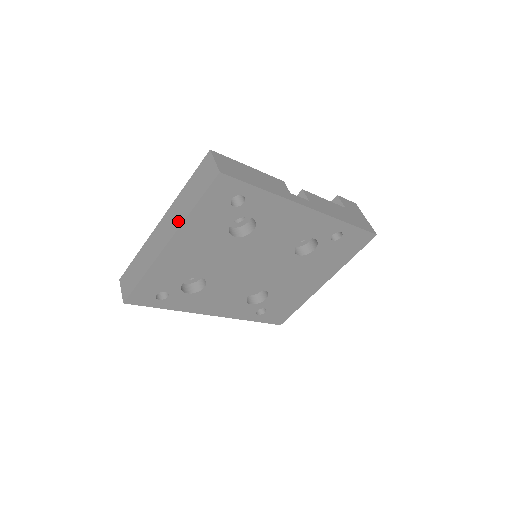
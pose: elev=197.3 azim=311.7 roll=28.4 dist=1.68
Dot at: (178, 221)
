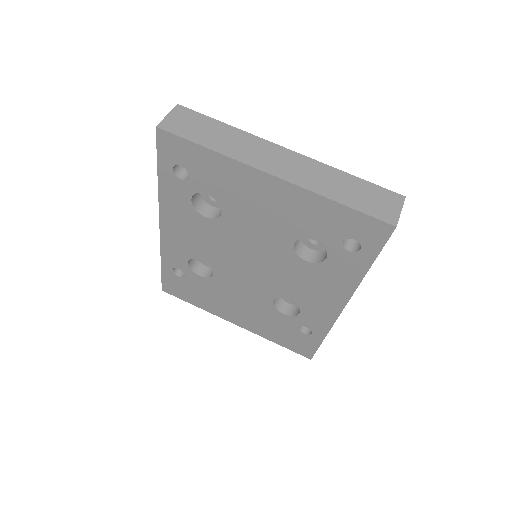
Dot at: (309, 182)
